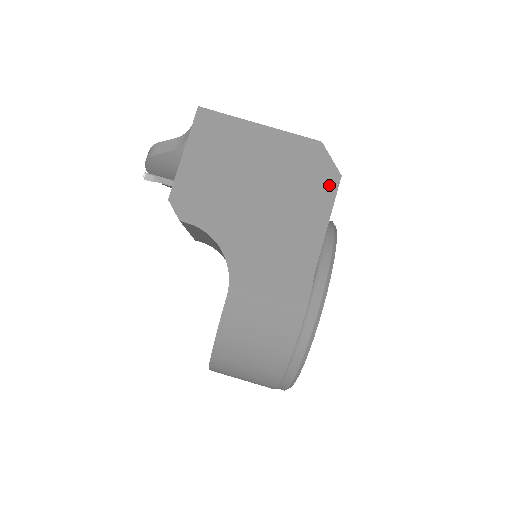
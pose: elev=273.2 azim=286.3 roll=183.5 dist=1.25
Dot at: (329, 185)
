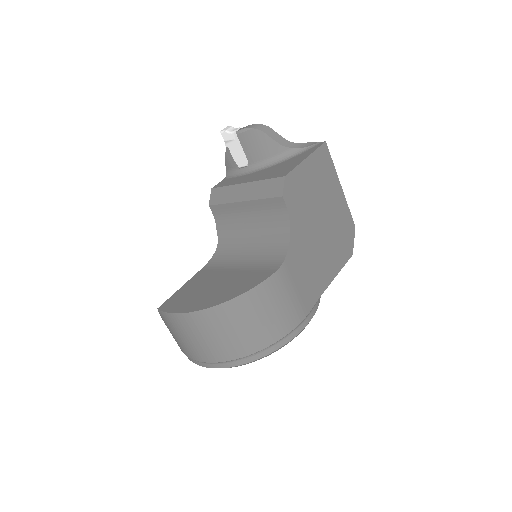
Dot at: (347, 254)
